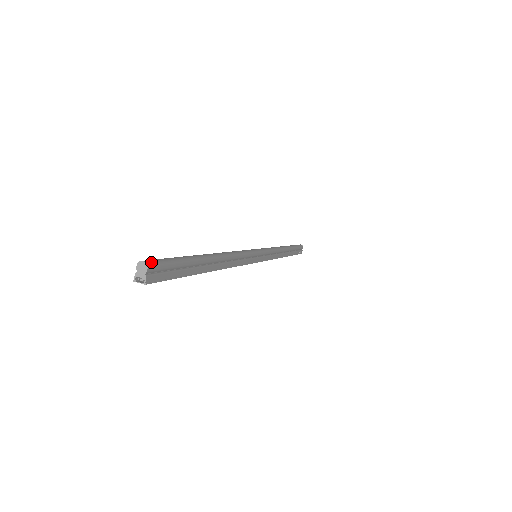
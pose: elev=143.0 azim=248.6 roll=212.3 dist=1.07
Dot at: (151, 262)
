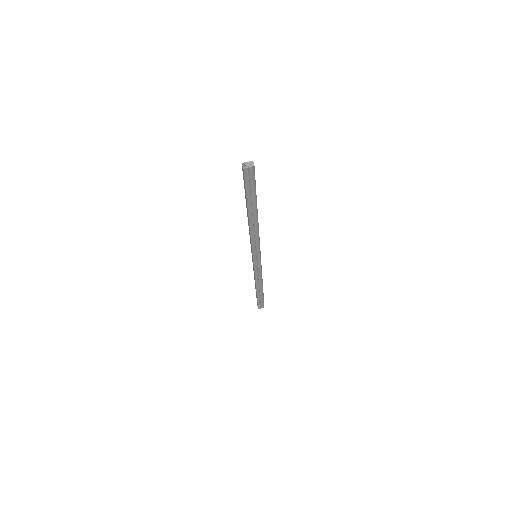
Dot at: (254, 168)
